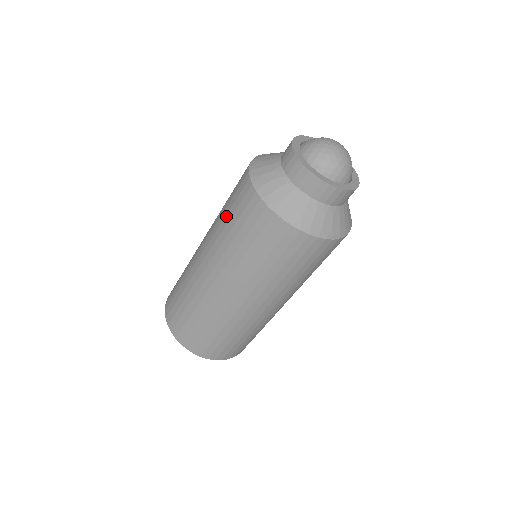
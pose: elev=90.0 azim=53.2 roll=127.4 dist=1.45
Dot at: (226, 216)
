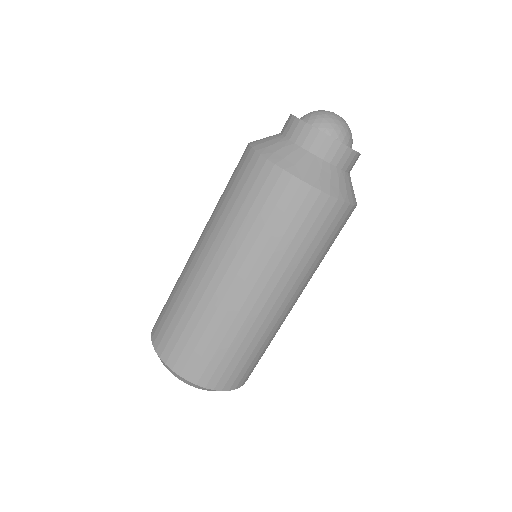
Dot at: (230, 201)
